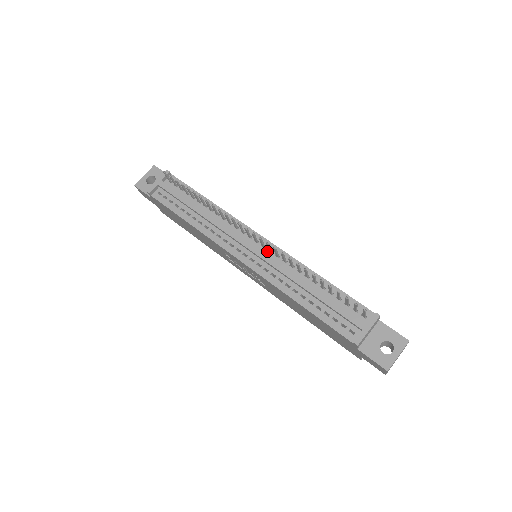
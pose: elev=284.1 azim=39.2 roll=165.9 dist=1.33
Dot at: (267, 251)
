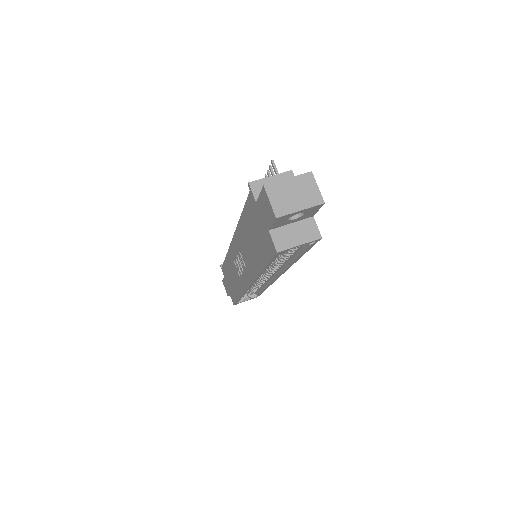
Dot at: occluded
